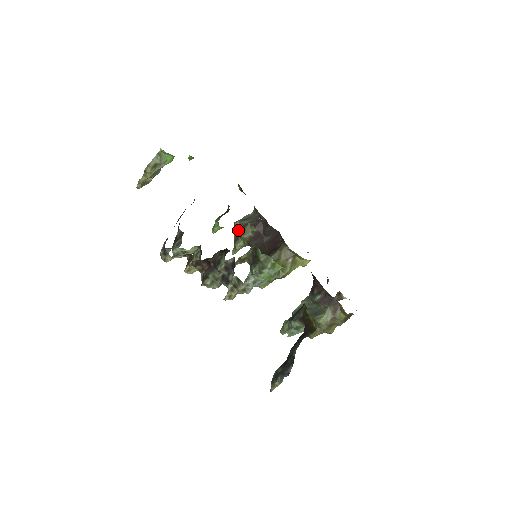
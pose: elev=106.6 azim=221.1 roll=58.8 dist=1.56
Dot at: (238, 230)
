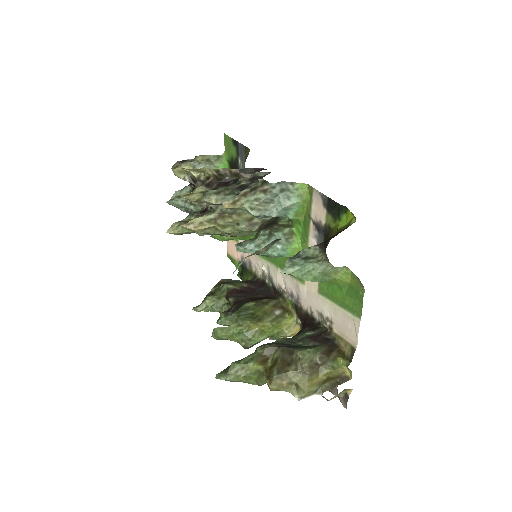
Dot at: occluded
